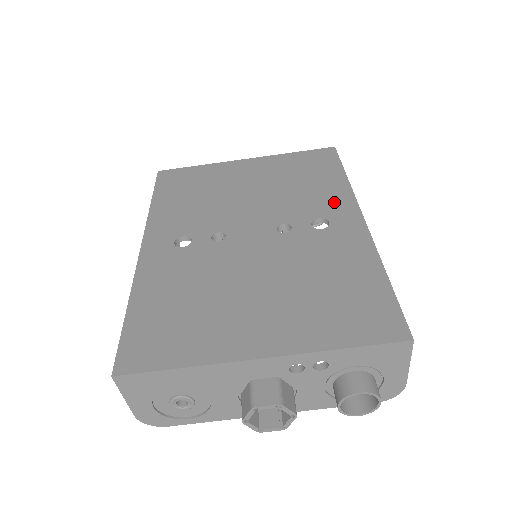
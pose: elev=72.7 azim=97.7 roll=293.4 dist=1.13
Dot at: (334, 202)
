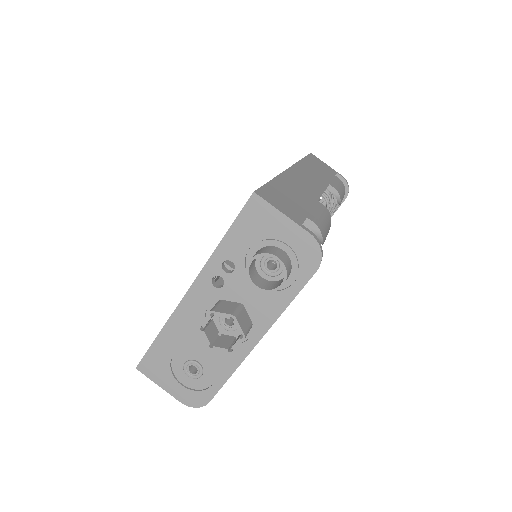
Dot at: occluded
